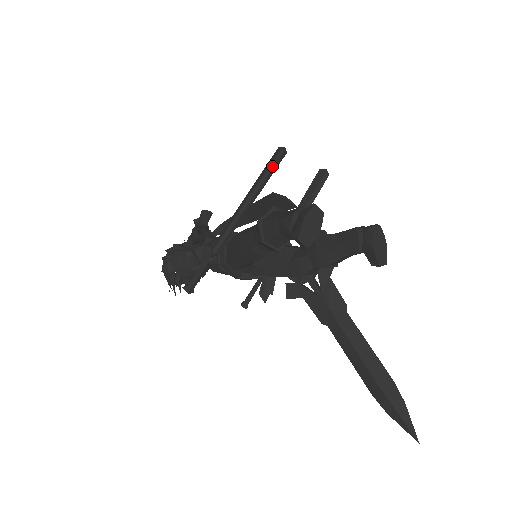
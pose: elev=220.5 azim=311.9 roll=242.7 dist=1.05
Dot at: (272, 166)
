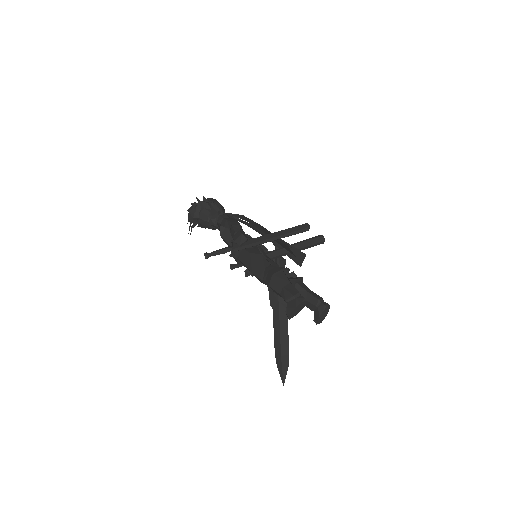
Dot at: (296, 233)
